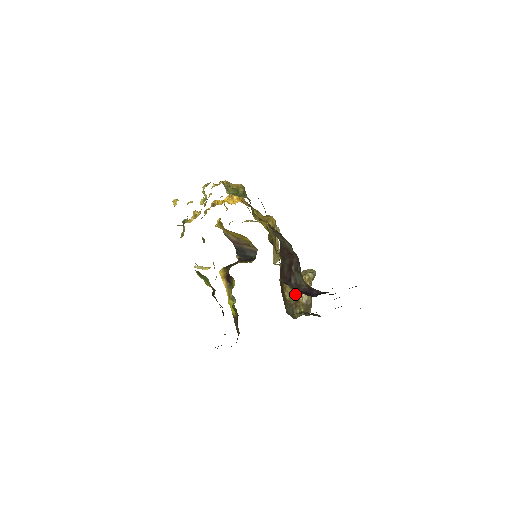
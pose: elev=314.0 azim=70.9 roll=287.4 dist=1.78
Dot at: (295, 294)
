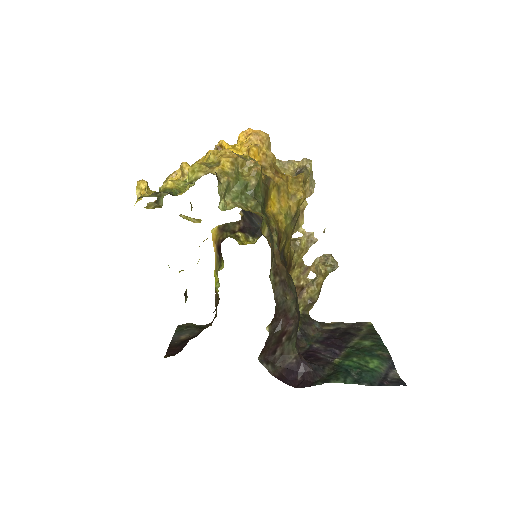
Dot at: (300, 287)
